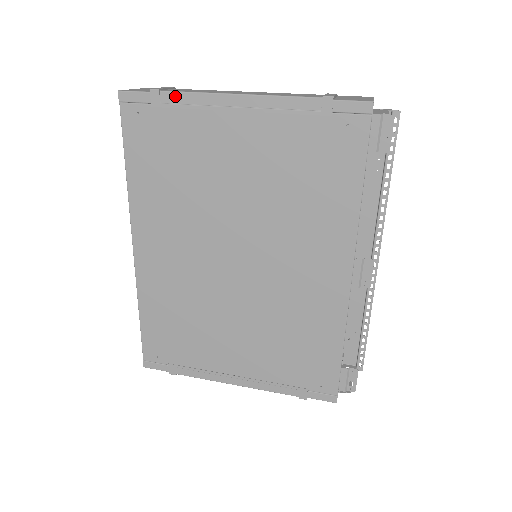
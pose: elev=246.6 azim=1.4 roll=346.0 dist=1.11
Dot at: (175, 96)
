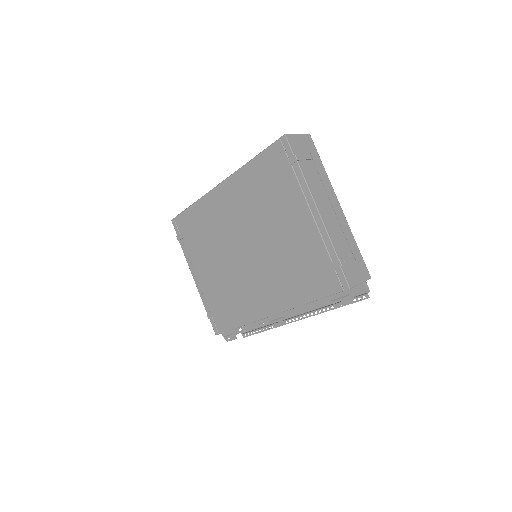
Dot at: (299, 172)
